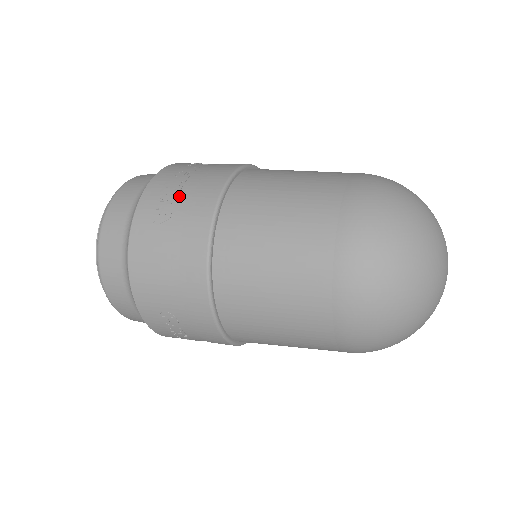
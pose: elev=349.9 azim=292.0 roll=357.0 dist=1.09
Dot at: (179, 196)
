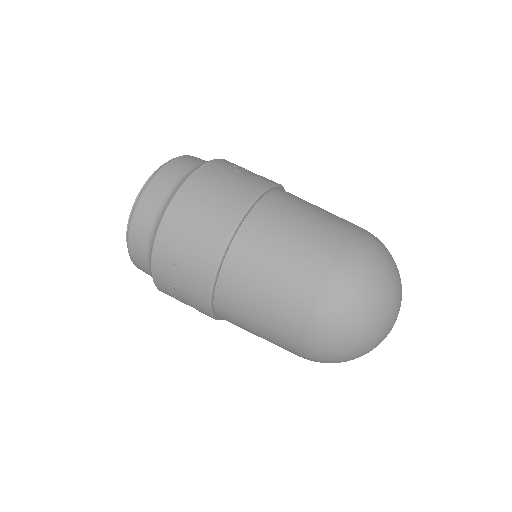
Dot at: (185, 303)
